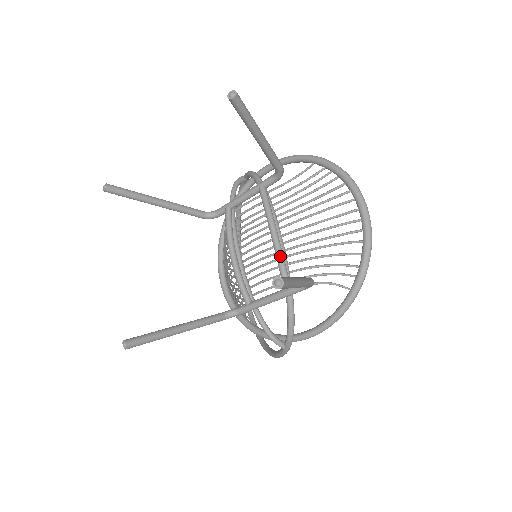
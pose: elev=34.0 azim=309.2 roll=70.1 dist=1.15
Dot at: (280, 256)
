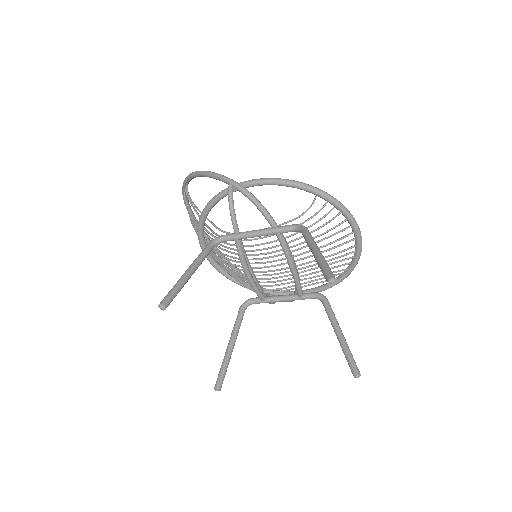
Dot at: (299, 283)
